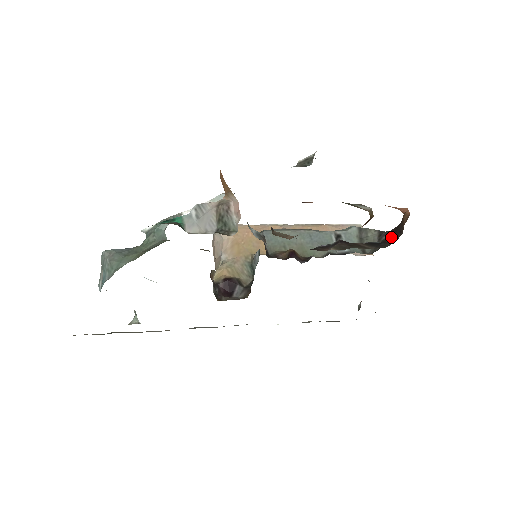
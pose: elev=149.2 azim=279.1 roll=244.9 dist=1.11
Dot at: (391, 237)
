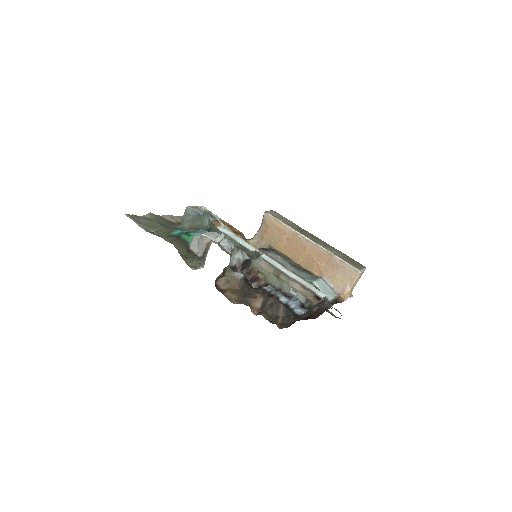
Dot at: (309, 315)
